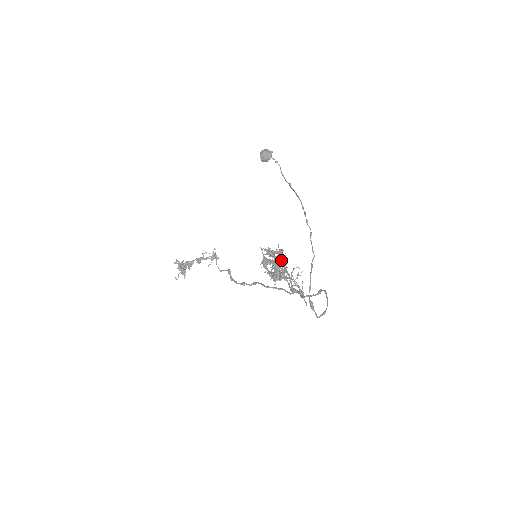
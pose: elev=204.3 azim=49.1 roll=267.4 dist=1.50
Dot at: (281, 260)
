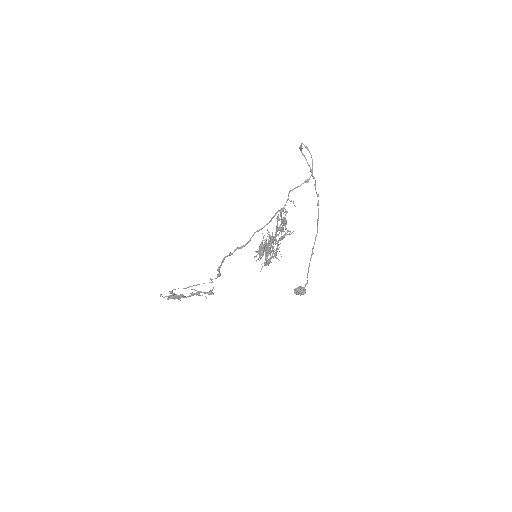
Dot at: (276, 252)
